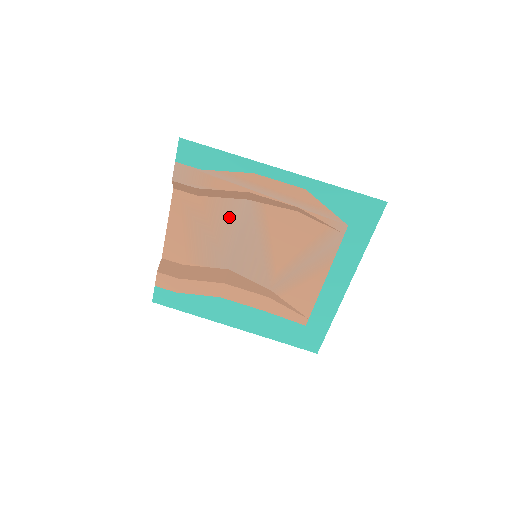
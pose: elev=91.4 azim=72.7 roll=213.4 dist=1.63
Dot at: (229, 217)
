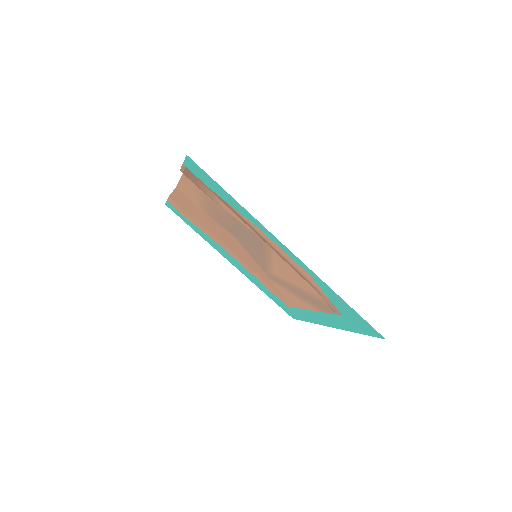
Dot at: occluded
